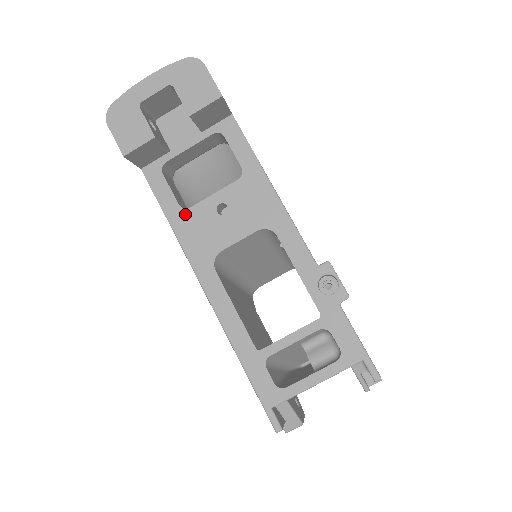
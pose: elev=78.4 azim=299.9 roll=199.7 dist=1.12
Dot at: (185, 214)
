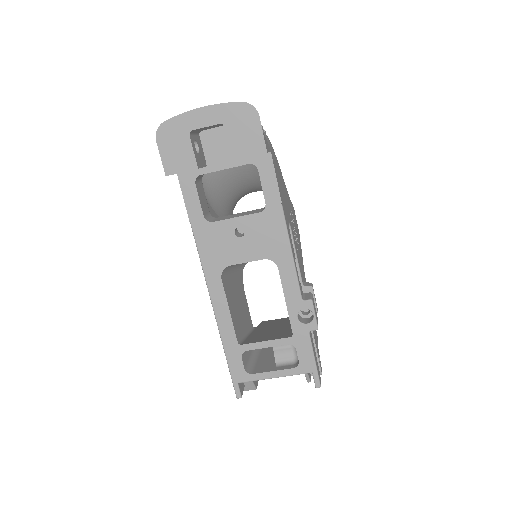
Dot at: (207, 226)
